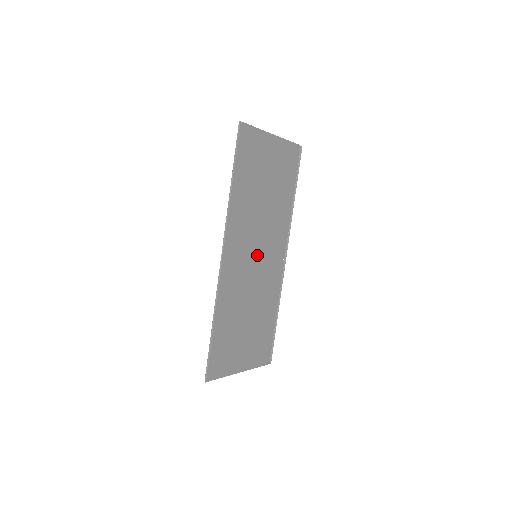
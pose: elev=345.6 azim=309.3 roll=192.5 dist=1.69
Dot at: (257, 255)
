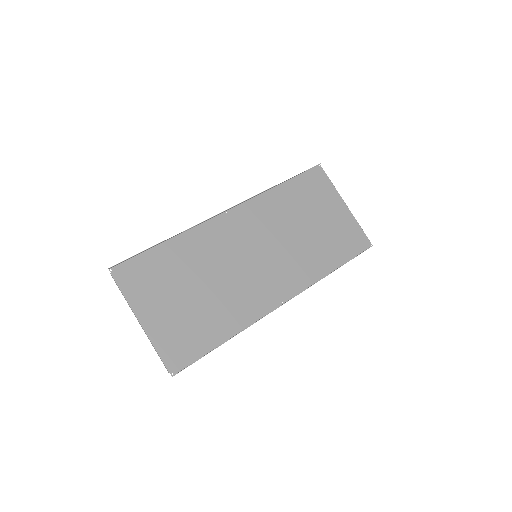
Dot at: (258, 257)
